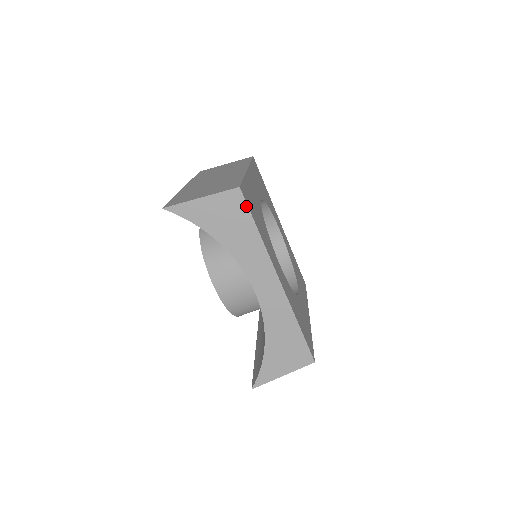
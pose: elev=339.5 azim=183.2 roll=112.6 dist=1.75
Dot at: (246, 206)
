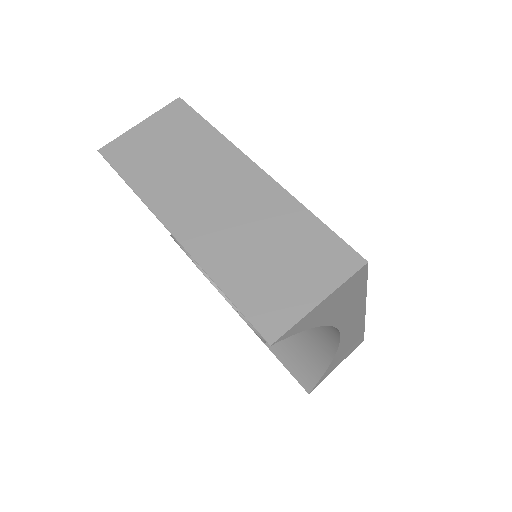
Dot at: (366, 275)
